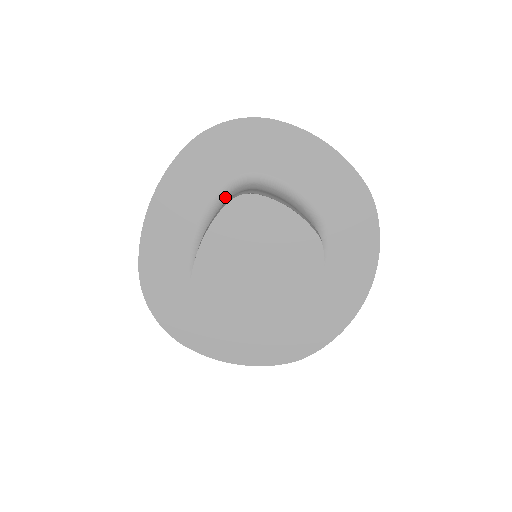
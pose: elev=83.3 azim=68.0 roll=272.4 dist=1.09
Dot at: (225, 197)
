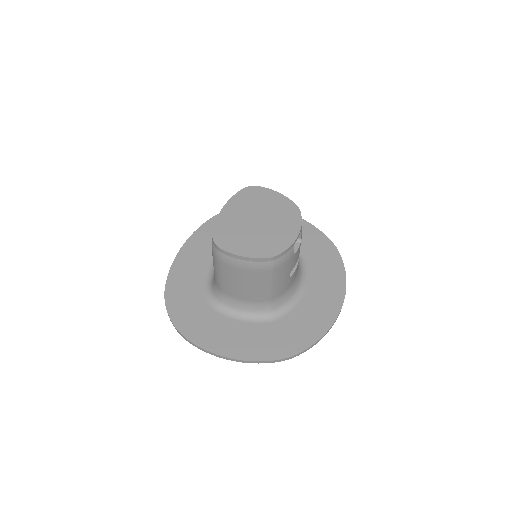
Dot at: occluded
